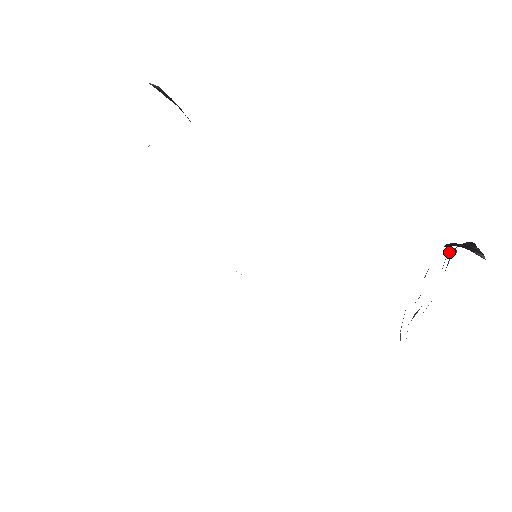
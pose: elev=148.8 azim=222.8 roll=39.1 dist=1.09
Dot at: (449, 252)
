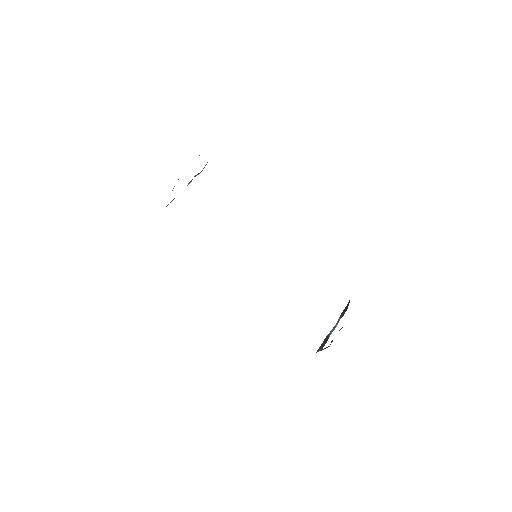
Dot at: (321, 349)
